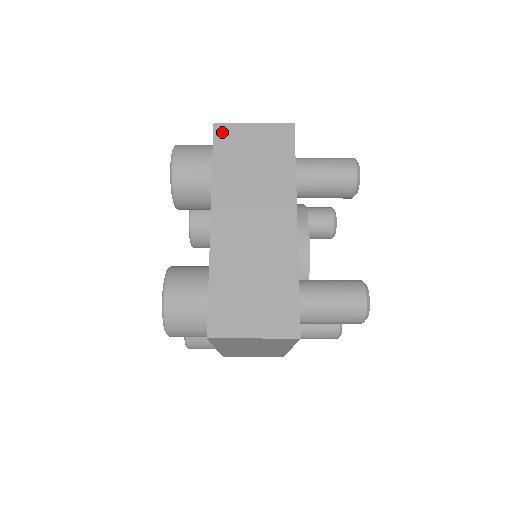
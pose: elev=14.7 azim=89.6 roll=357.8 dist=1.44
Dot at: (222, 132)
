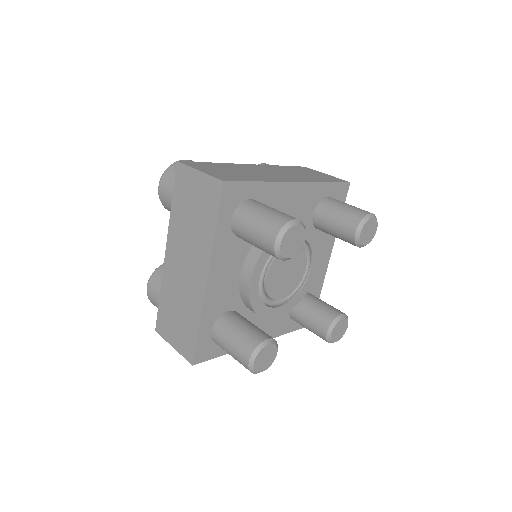
Dot at: (180, 173)
